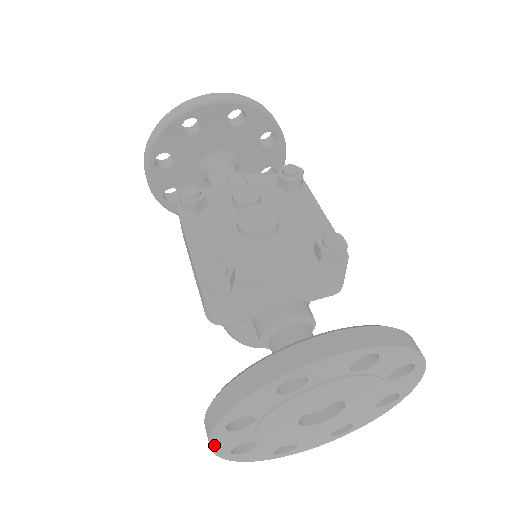
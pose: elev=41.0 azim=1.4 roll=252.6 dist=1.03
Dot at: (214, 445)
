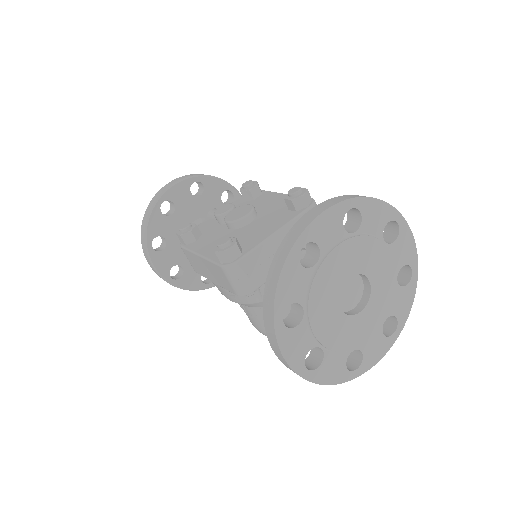
Dot at: (285, 353)
